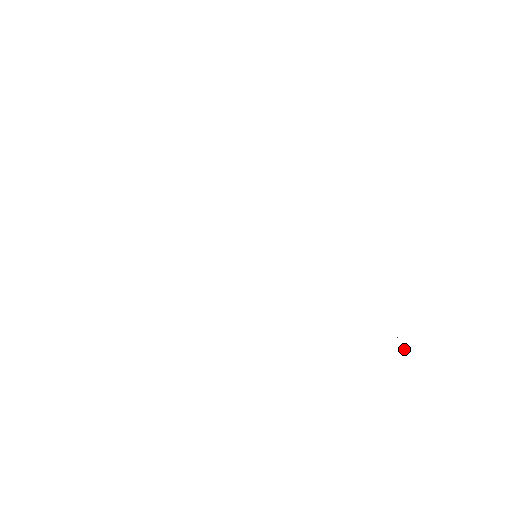
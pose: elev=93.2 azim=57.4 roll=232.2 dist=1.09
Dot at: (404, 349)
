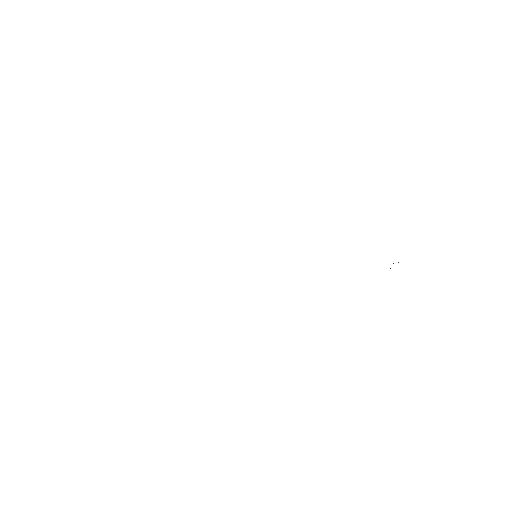
Dot at: occluded
